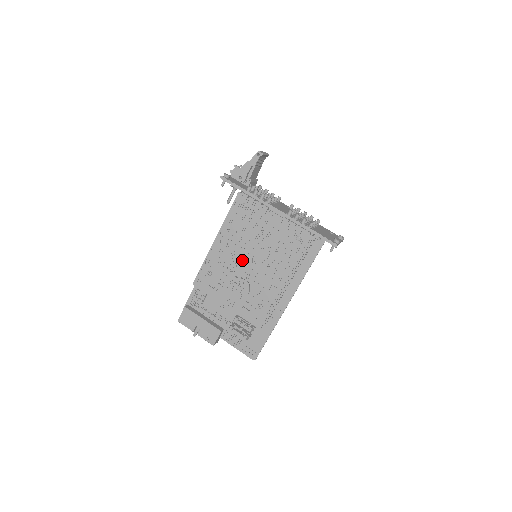
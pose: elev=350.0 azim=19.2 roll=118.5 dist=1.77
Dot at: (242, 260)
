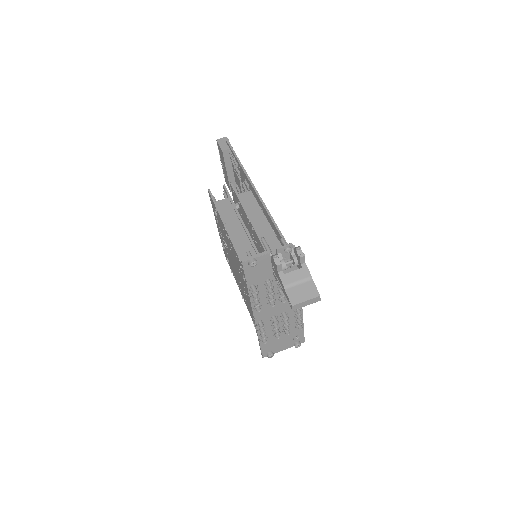
Dot at: (231, 255)
